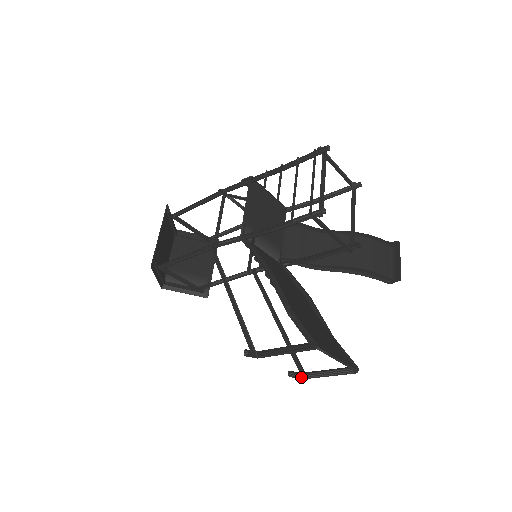
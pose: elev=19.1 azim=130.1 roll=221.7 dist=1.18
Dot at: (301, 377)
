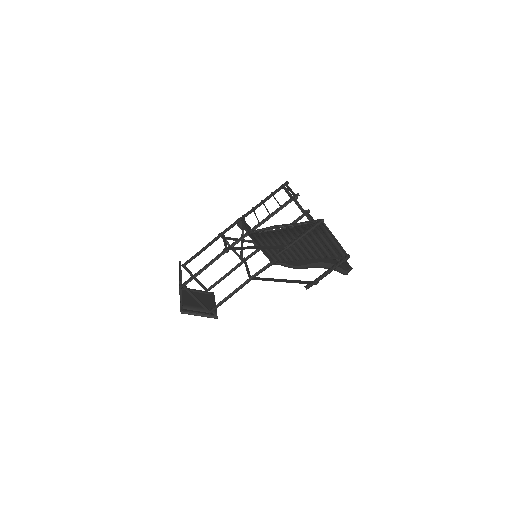
Dot at: (315, 281)
